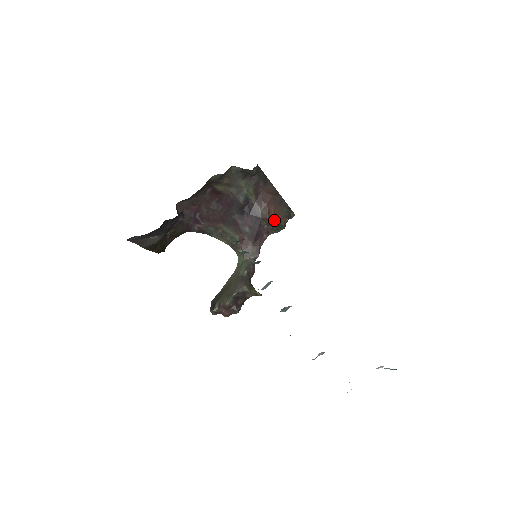
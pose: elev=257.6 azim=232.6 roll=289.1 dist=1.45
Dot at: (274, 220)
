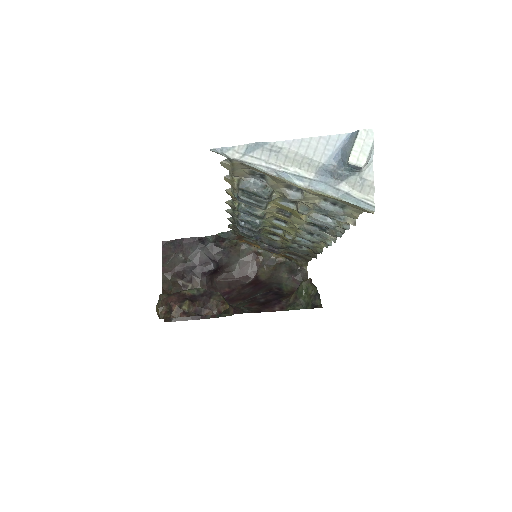
Dot at: (296, 291)
